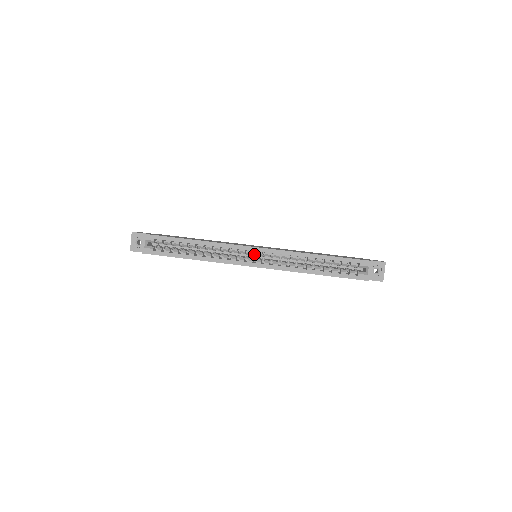
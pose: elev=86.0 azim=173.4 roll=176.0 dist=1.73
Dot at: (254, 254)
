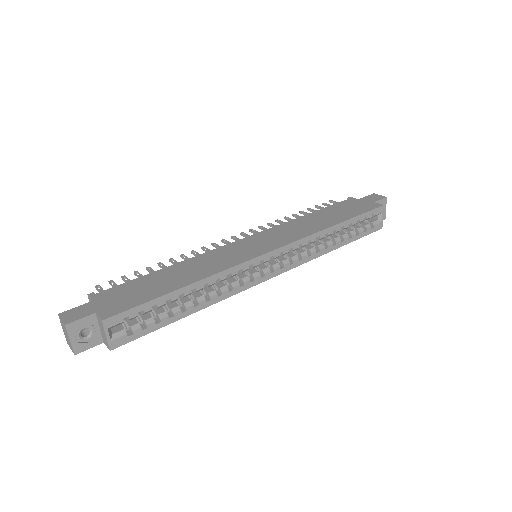
Dot at: occluded
